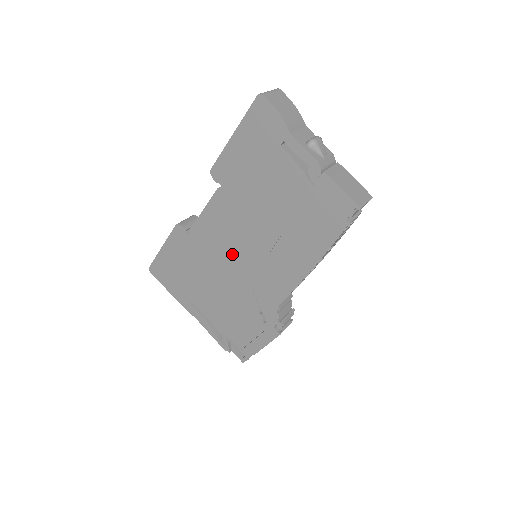
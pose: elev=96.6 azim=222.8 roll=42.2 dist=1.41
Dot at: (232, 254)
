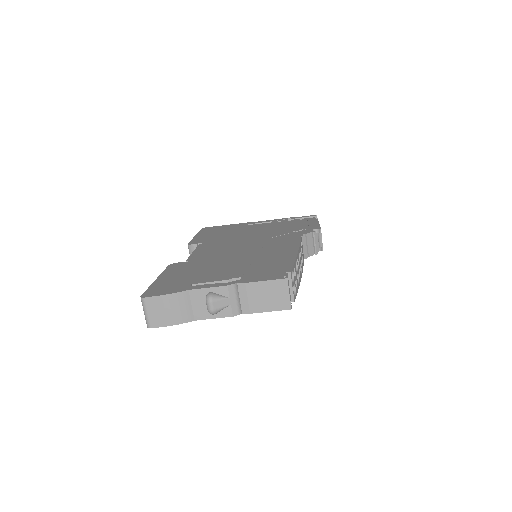
Dot at: occluded
